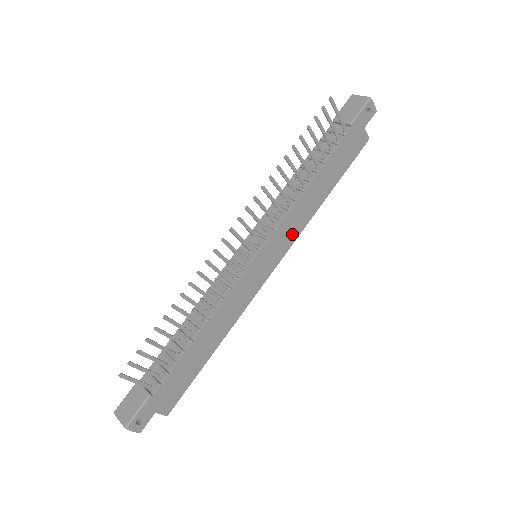
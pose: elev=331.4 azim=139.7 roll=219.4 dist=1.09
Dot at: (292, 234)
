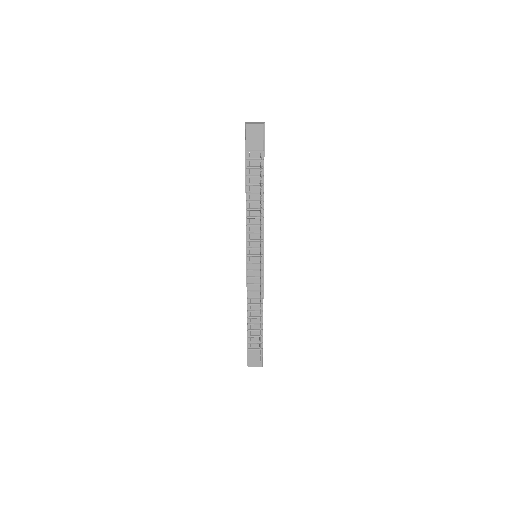
Dot at: occluded
